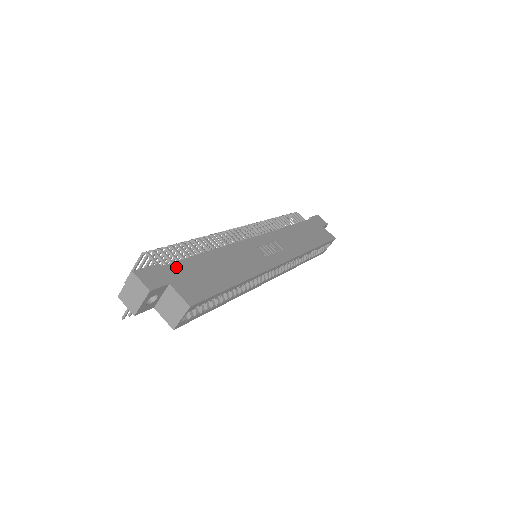
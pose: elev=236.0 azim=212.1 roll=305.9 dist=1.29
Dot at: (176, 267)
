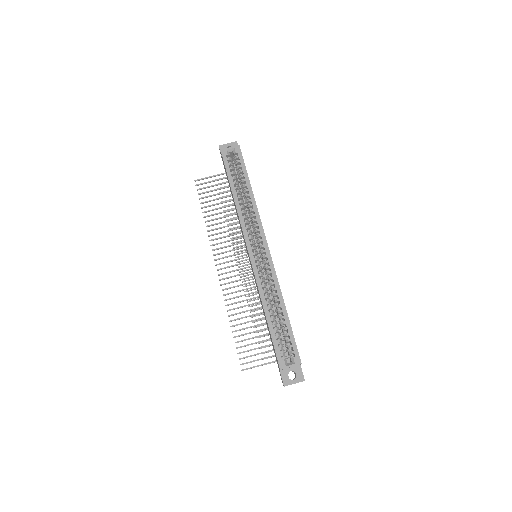
Dot at: occluded
